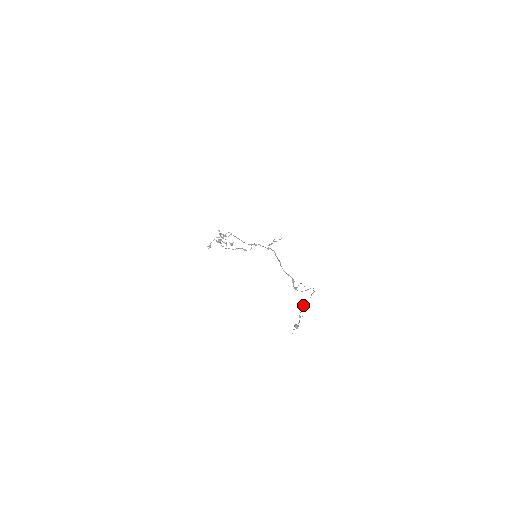
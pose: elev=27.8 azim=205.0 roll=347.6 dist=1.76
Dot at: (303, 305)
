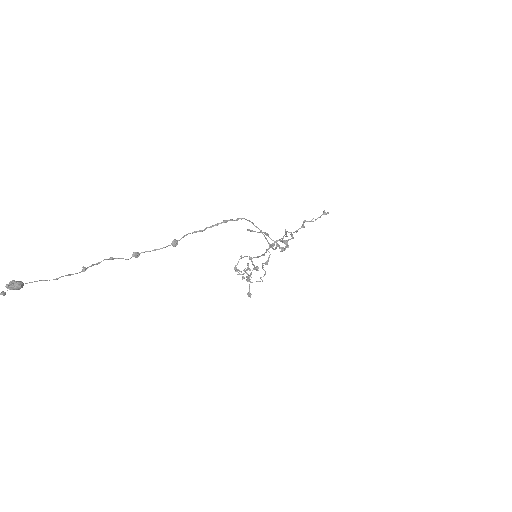
Dot at: occluded
